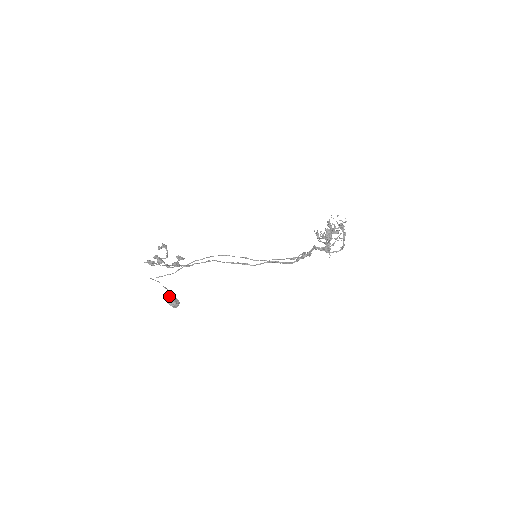
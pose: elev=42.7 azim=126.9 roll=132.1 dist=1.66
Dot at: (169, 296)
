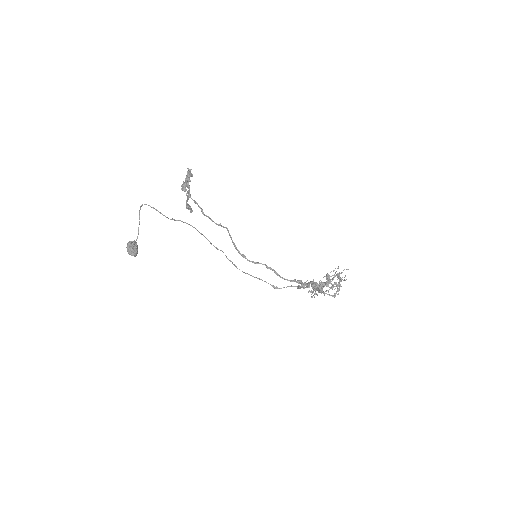
Dot at: (134, 240)
